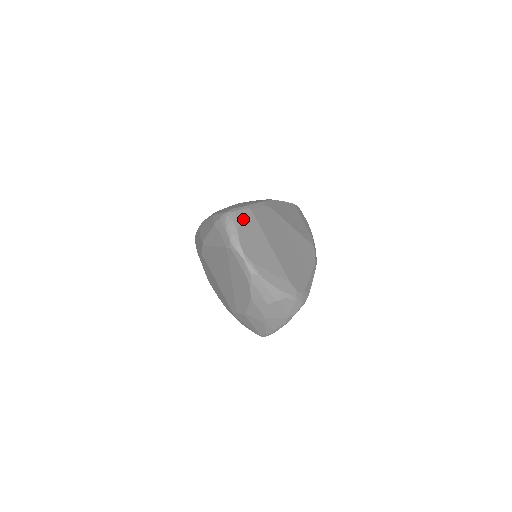
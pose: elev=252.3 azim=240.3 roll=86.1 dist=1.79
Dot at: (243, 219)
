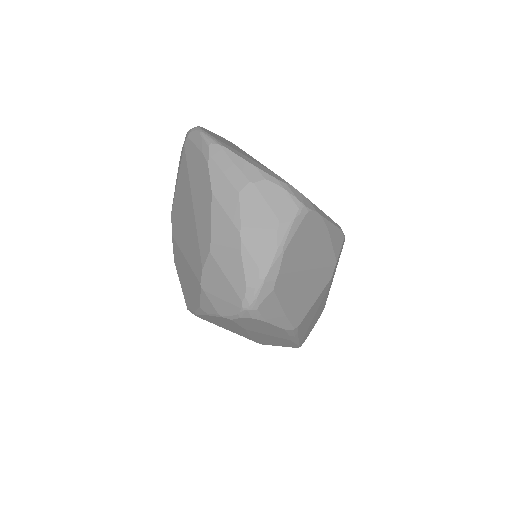
Dot at: (214, 133)
